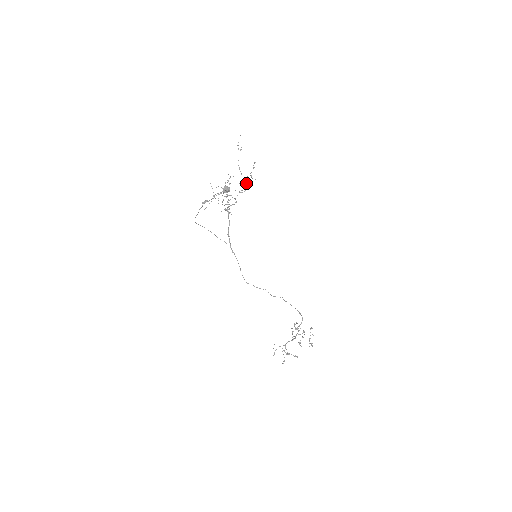
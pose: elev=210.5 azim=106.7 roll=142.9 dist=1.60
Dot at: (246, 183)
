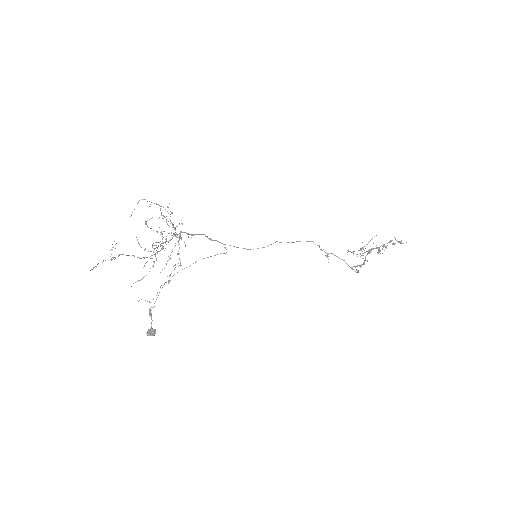
Dot at: occluded
